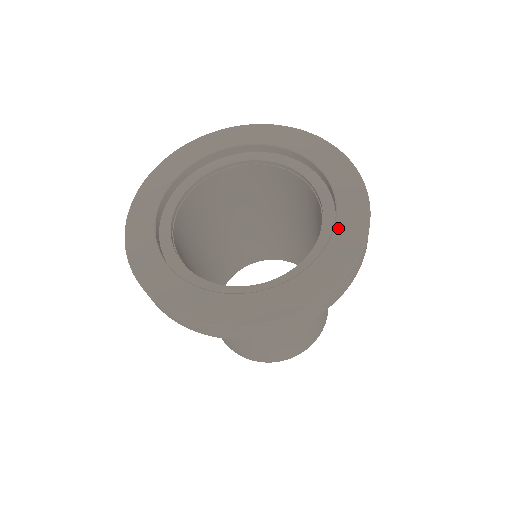
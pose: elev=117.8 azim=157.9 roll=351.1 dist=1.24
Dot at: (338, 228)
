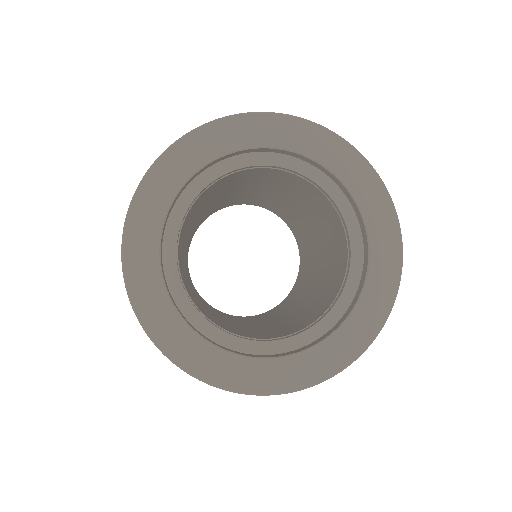
Dot at: (373, 263)
